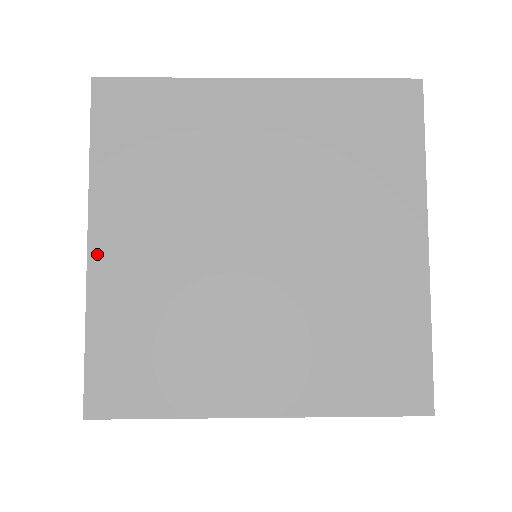
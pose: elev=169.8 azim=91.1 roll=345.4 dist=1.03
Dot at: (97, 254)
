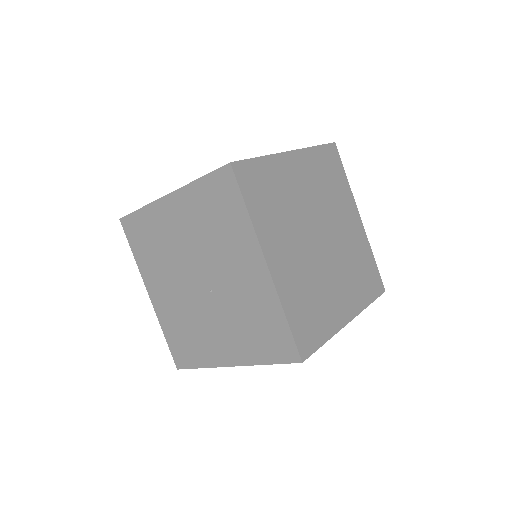
Dot at: occluded
